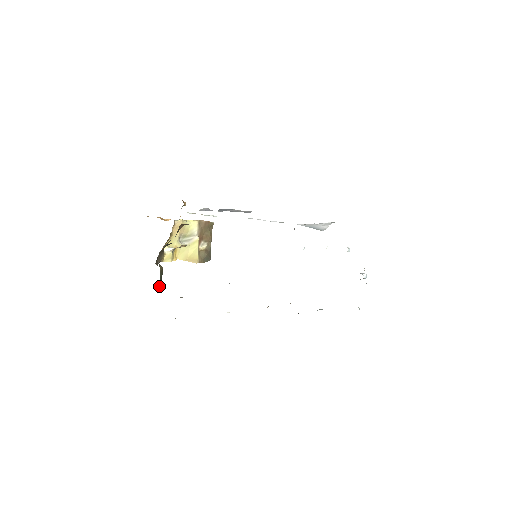
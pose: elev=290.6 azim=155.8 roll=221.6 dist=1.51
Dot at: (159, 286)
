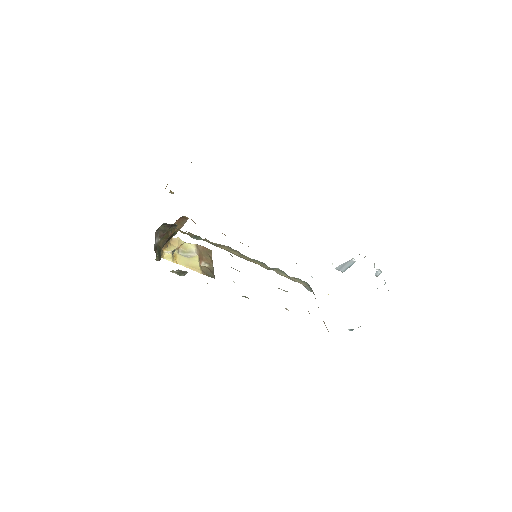
Dot at: (157, 255)
